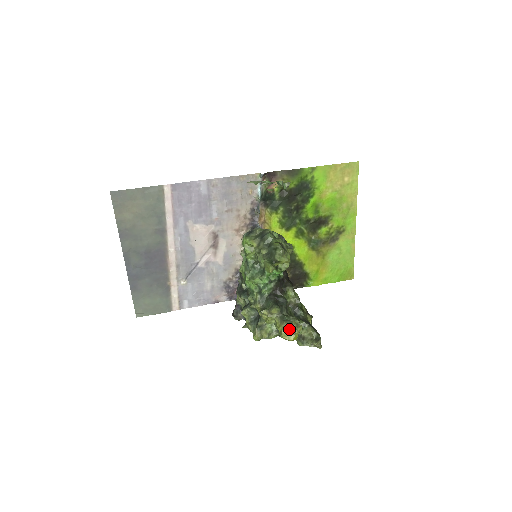
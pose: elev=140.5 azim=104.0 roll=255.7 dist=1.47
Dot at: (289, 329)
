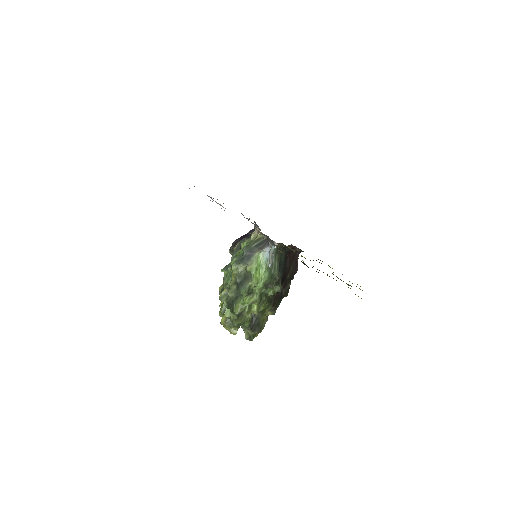
Dot at: (226, 327)
